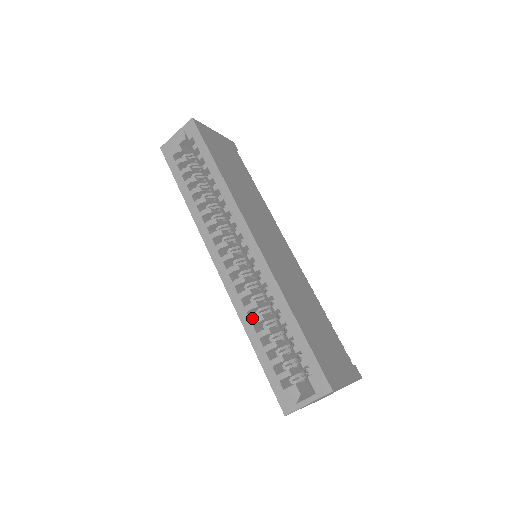
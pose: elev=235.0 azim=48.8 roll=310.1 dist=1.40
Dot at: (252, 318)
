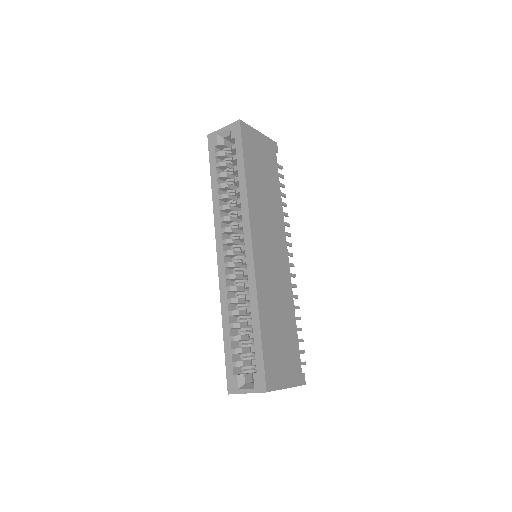
Dot at: (231, 310)
